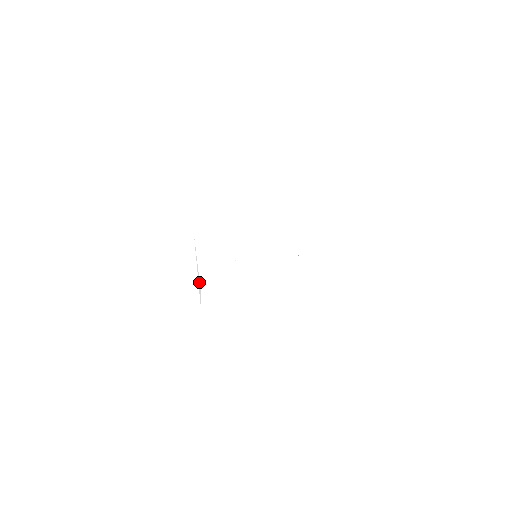
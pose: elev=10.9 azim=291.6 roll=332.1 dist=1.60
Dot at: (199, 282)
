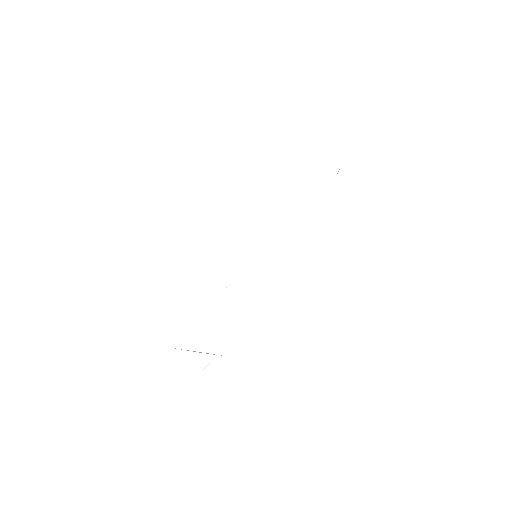
Dot at: occluded
